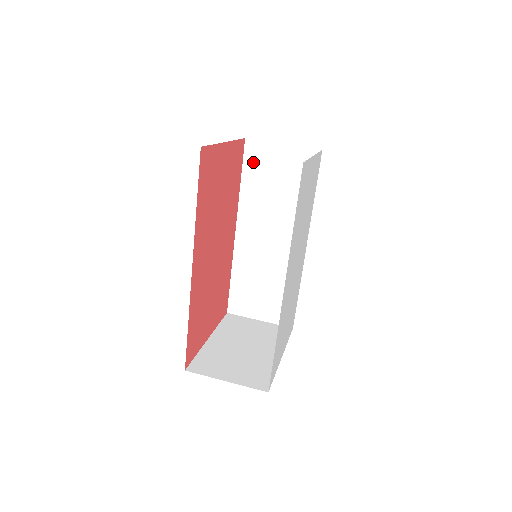
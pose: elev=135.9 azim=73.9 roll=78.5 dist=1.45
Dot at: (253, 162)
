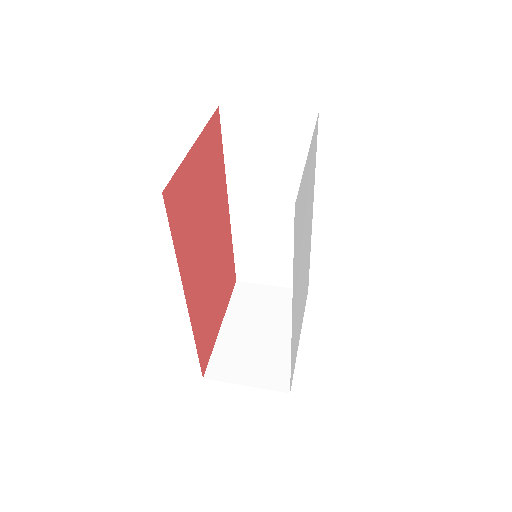
Dot at: (234, 133)
